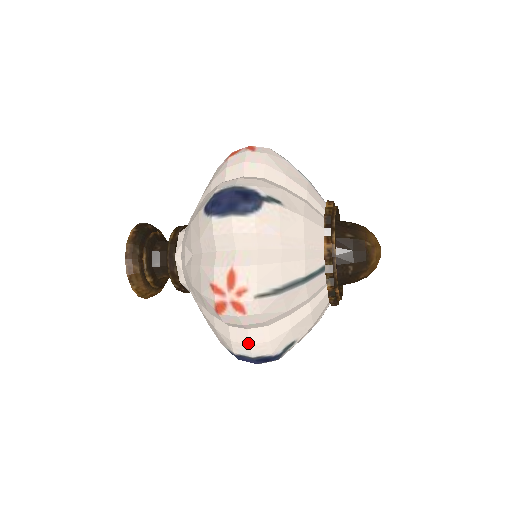
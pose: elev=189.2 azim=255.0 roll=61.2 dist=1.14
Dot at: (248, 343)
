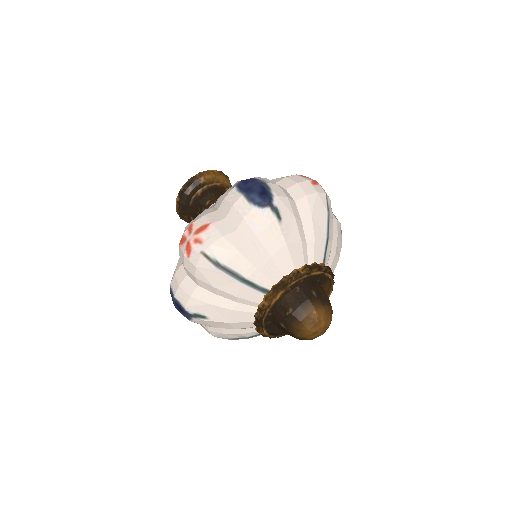
Dot at: occluded
